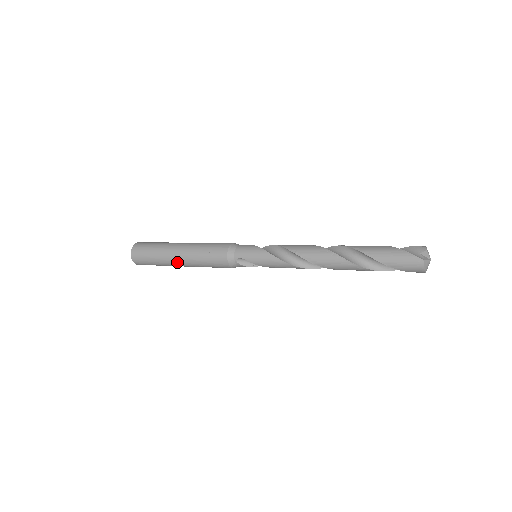
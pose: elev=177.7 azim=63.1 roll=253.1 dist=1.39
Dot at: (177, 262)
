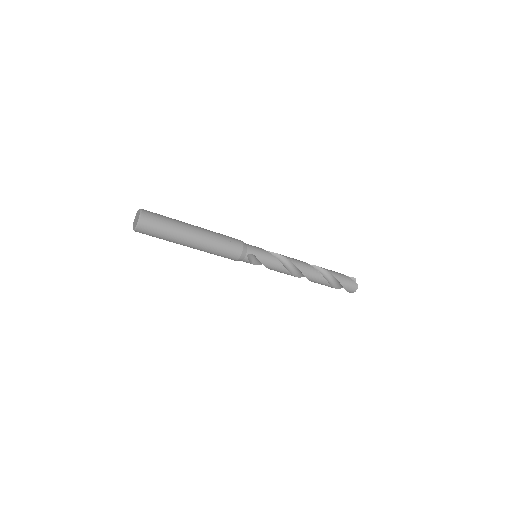
Dot at: (192, 241)
